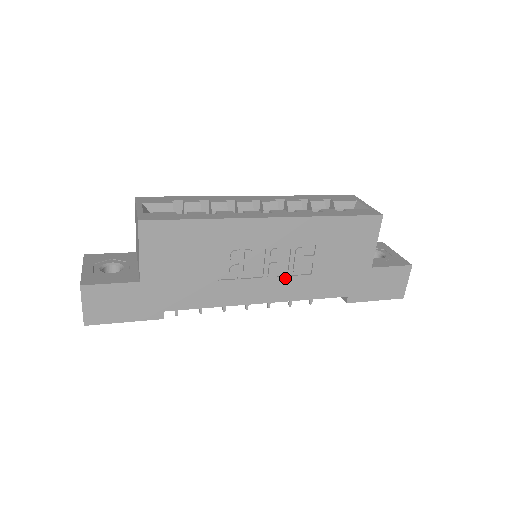
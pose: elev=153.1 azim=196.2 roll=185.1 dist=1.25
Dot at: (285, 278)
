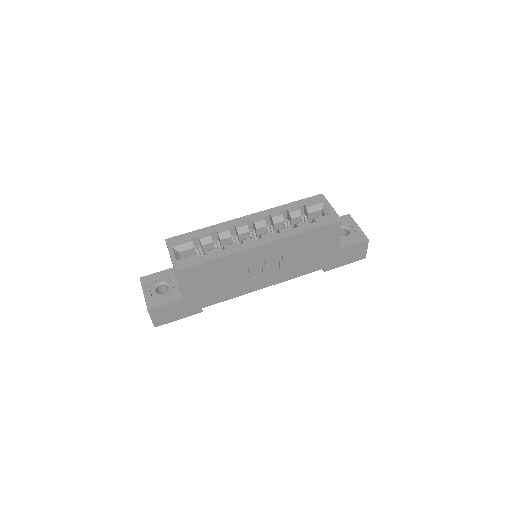
Dot at: (278, 271)
